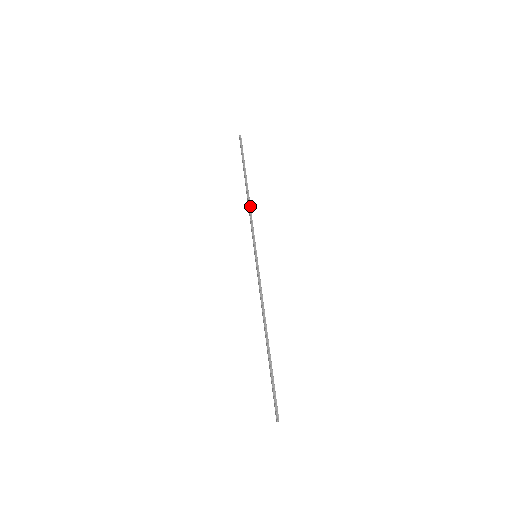
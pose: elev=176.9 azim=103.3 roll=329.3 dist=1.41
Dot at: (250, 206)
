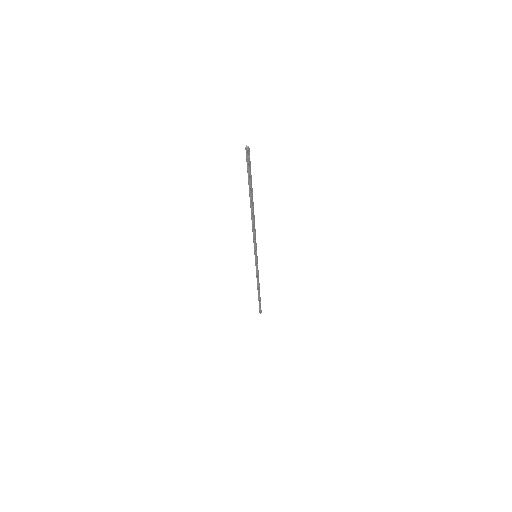
Dot at: (253, 225)
